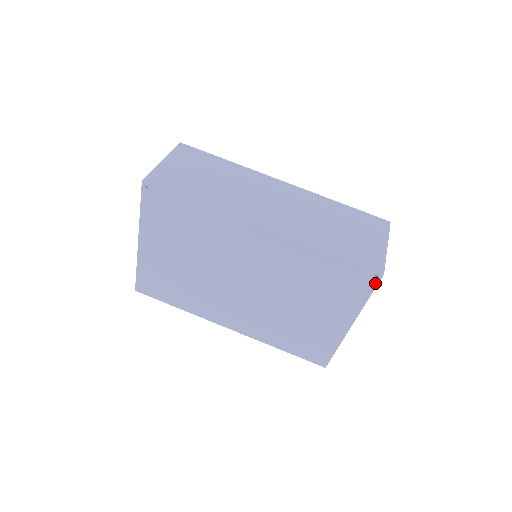
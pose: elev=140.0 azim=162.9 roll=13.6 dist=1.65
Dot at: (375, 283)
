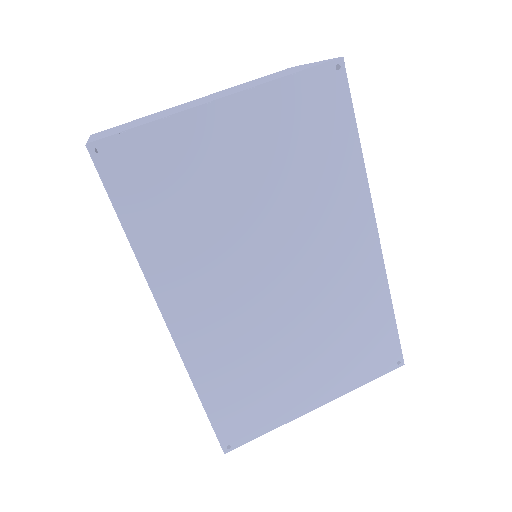
Dot at: (390, 369)
